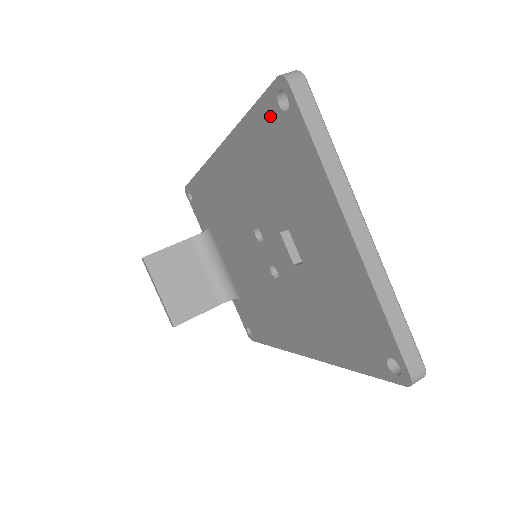
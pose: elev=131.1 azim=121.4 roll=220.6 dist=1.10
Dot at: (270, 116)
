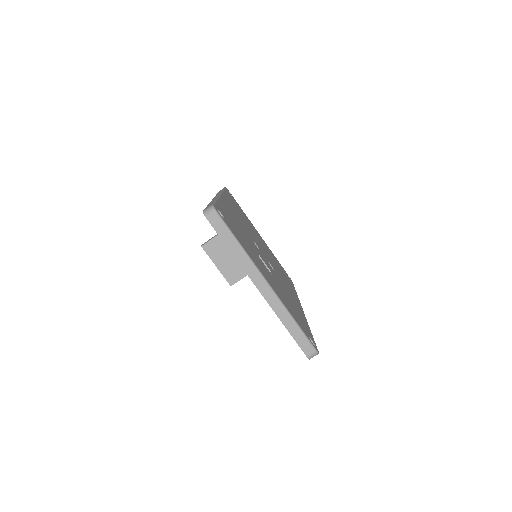
Dot at: occluded
